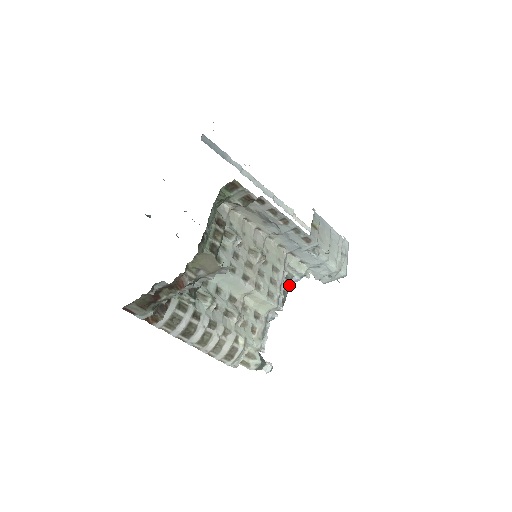
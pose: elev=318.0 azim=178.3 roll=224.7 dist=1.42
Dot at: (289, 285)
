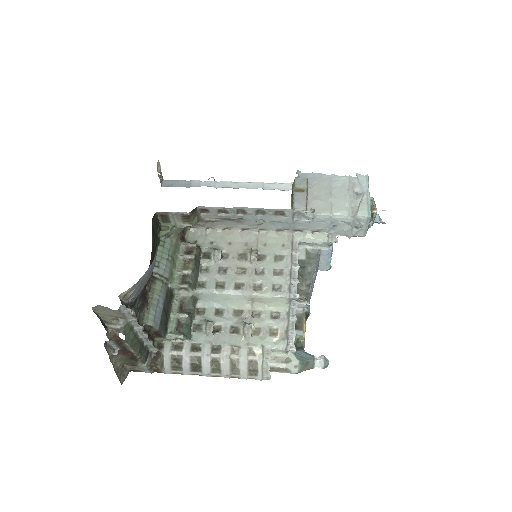
Dot at: (315, 263)
